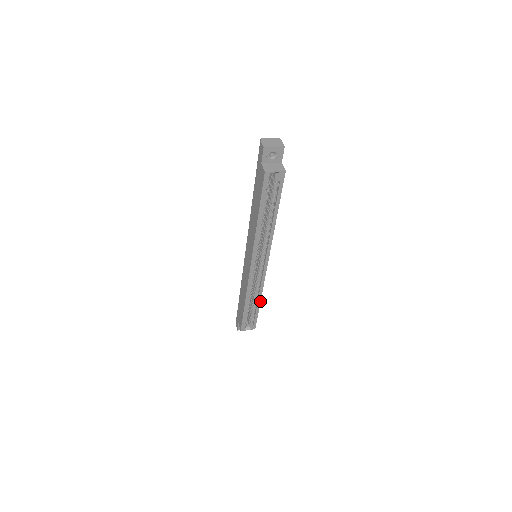
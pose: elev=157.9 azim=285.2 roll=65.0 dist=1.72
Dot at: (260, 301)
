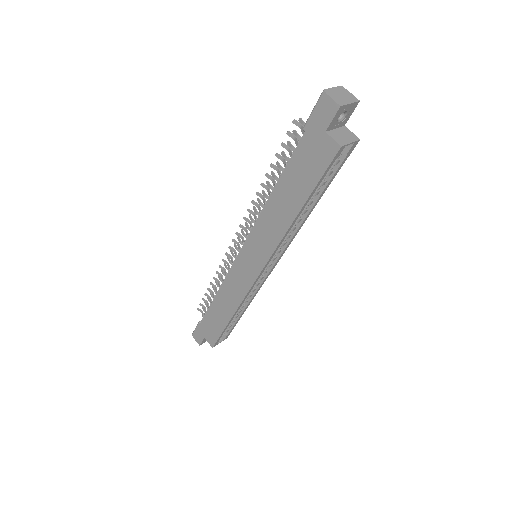
Dot at: (247, 307)
